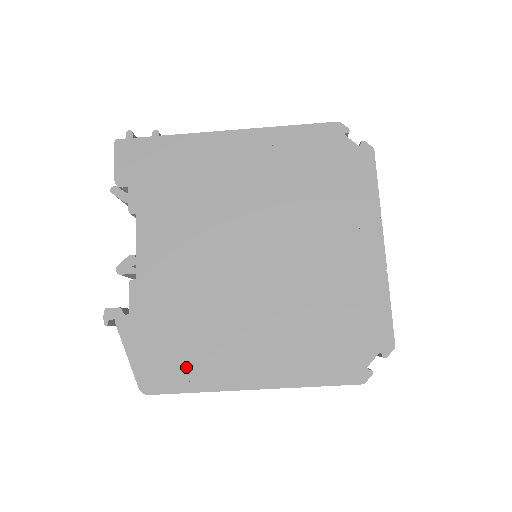
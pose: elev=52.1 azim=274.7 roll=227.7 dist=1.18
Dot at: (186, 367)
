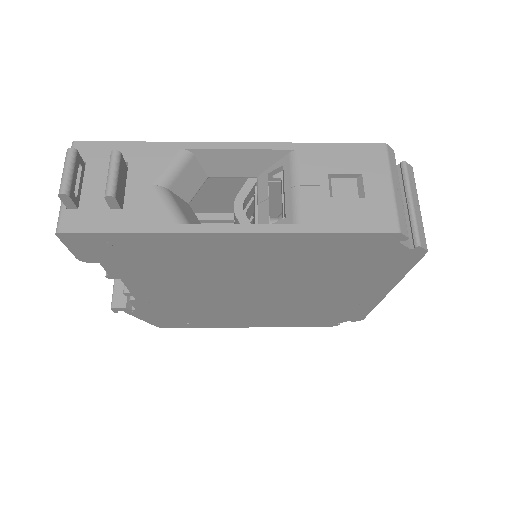
Dot at: (193, 323)
